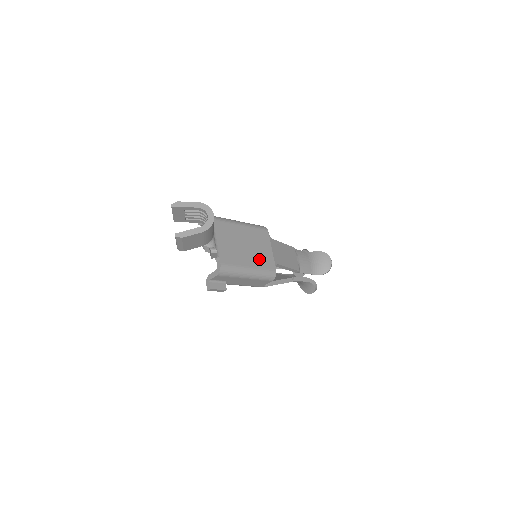
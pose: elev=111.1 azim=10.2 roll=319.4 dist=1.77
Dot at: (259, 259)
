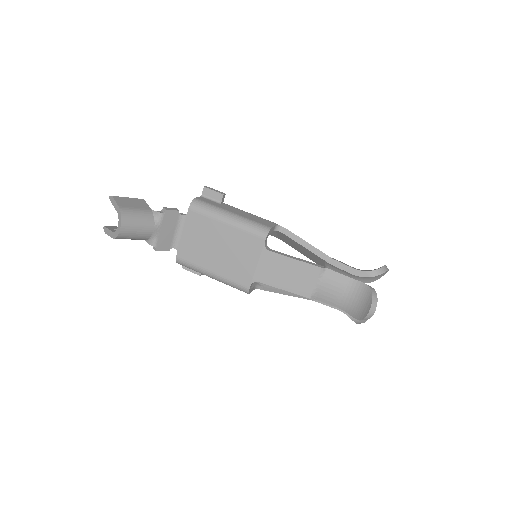
Dot at: (230, 268)
